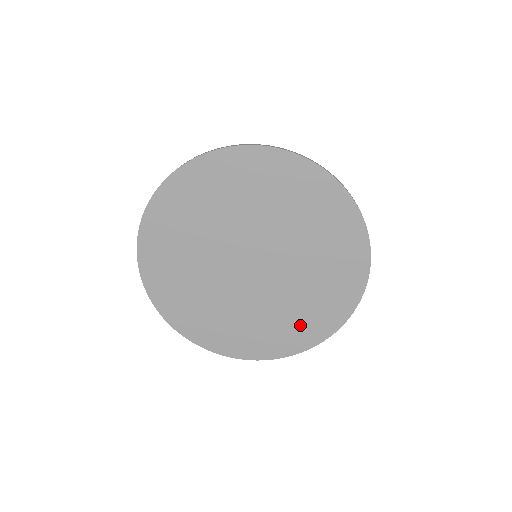
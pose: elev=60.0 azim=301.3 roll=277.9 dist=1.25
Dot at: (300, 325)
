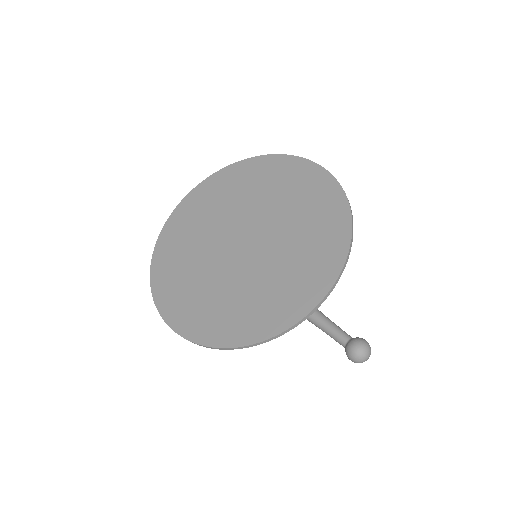
Dot at: (303, 276)
